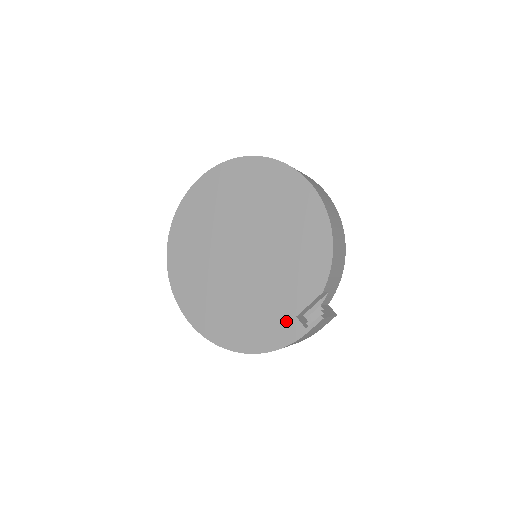
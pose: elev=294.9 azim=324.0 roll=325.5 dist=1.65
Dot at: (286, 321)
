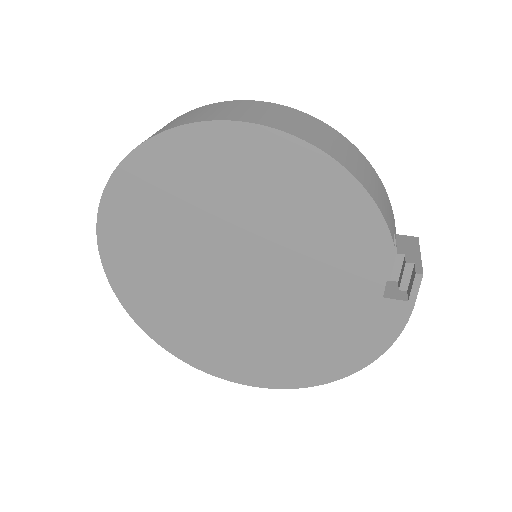
Dot at: (374, 311)
